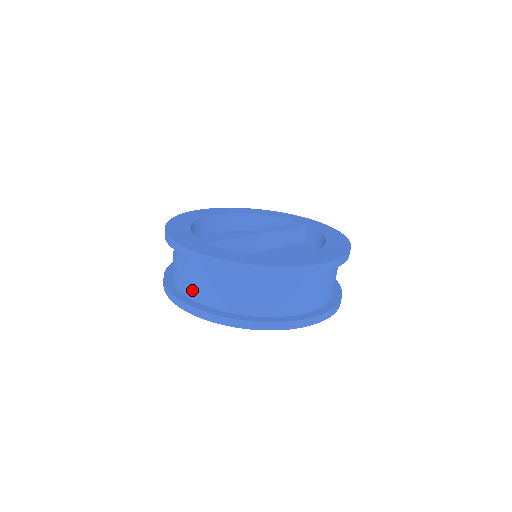
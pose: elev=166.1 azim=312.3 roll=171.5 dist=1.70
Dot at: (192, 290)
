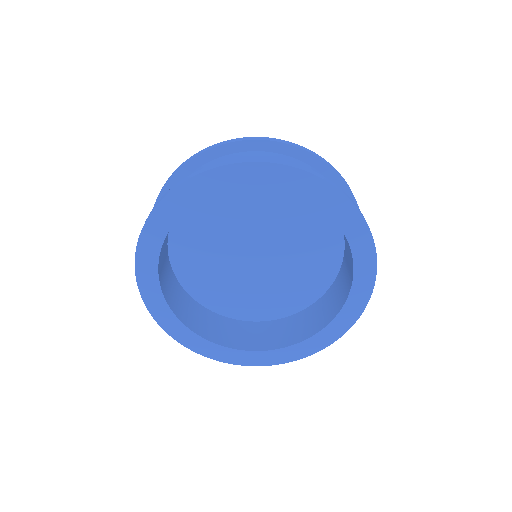
Dot at: occluded
